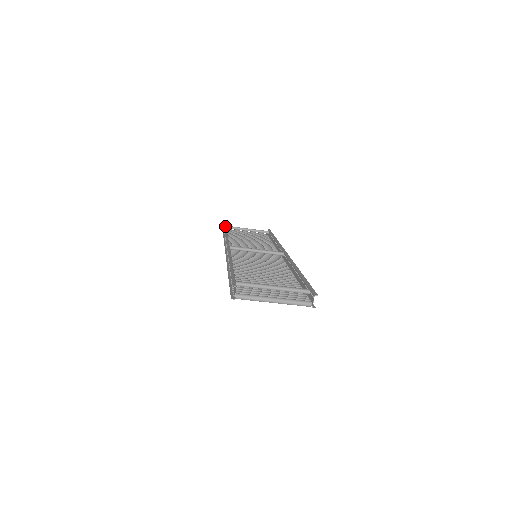
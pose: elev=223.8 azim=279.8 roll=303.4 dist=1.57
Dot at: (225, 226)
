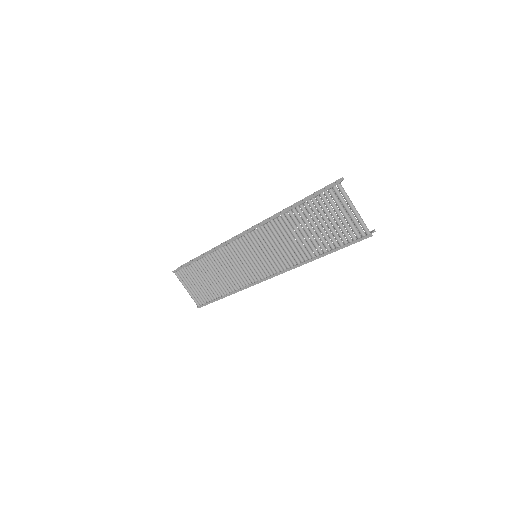
Dot at: occluded
